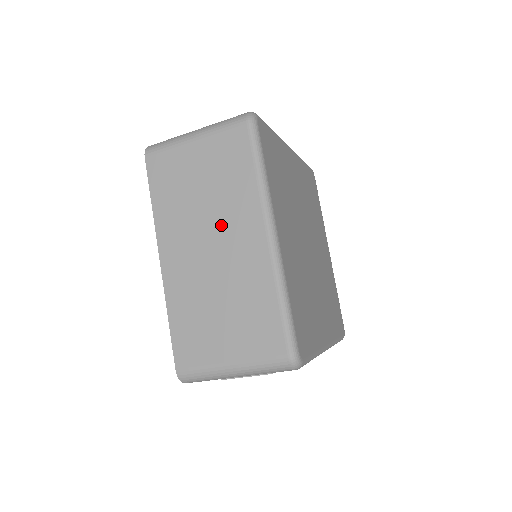
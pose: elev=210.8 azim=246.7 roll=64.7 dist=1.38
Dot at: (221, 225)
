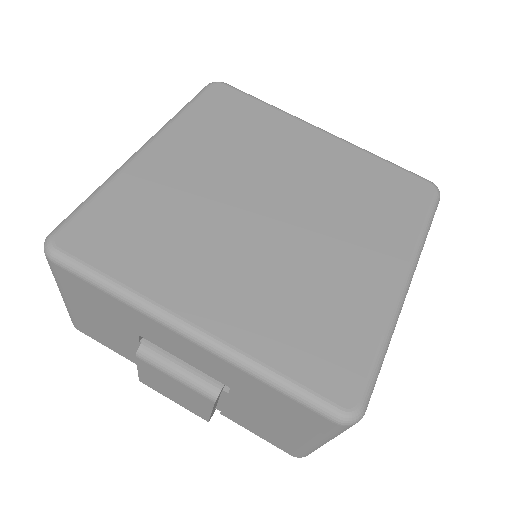
Dot at: occluded
